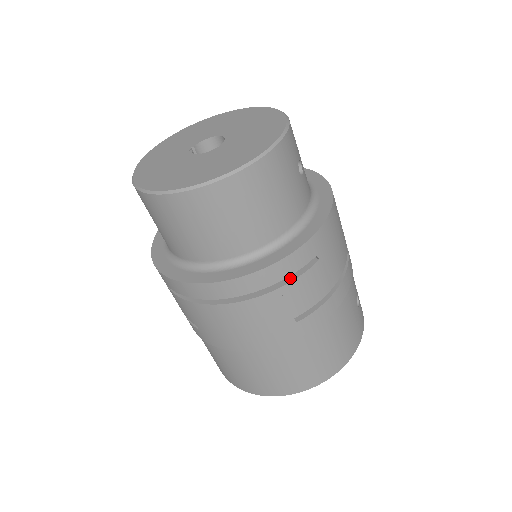
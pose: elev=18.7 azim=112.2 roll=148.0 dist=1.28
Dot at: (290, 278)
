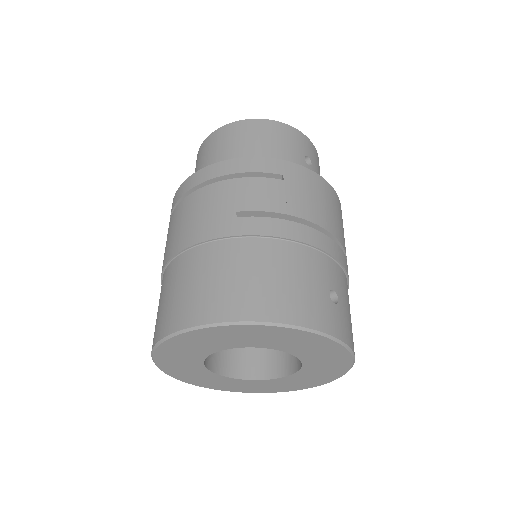
Dot at: (250, 180)
